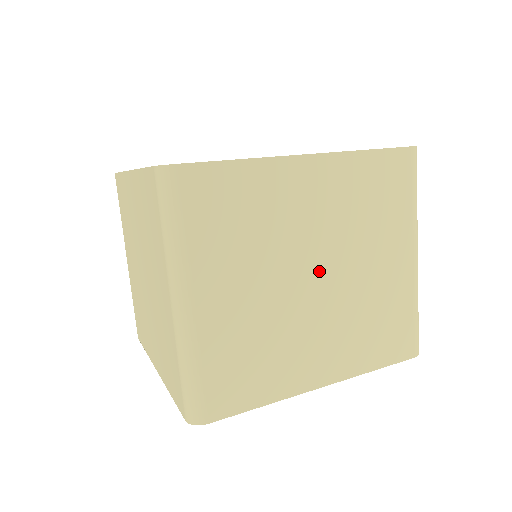
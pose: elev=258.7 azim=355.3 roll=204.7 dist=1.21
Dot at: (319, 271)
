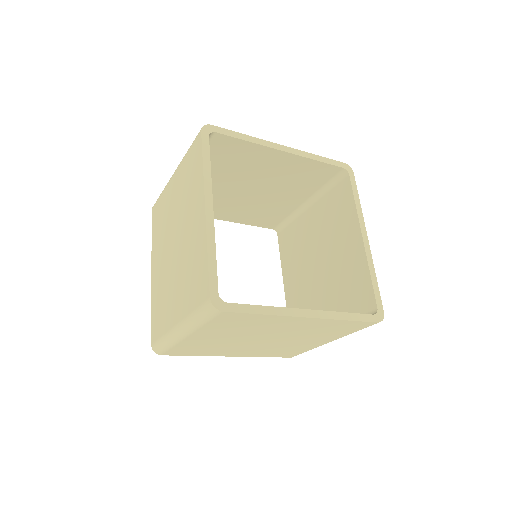
Dot at: (268, 339)
